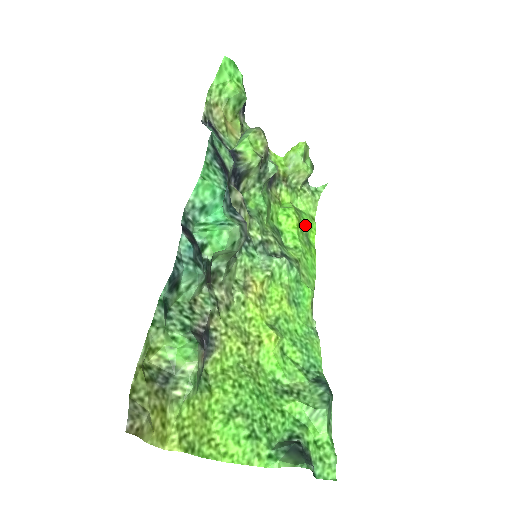
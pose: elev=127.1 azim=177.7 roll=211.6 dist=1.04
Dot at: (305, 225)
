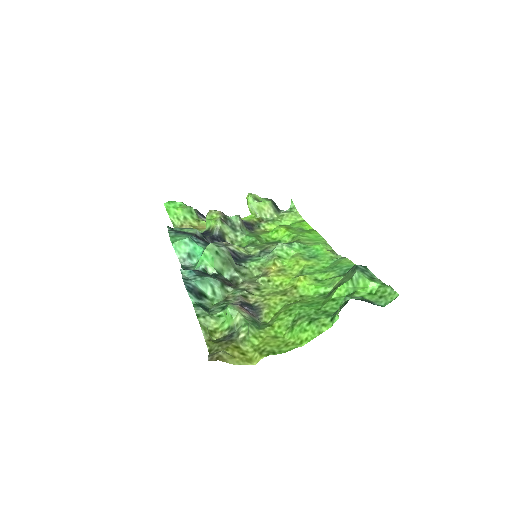
Dot at: (296, 226)
